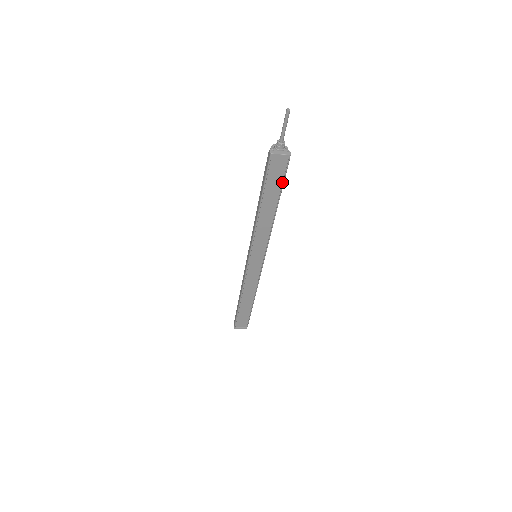
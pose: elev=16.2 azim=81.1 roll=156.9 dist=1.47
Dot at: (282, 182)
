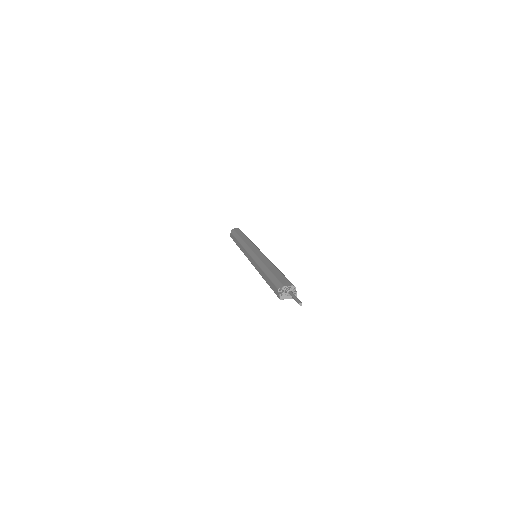
Dot at: occluded
